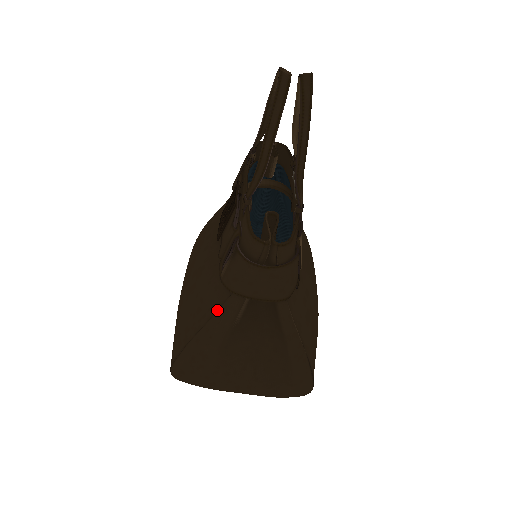
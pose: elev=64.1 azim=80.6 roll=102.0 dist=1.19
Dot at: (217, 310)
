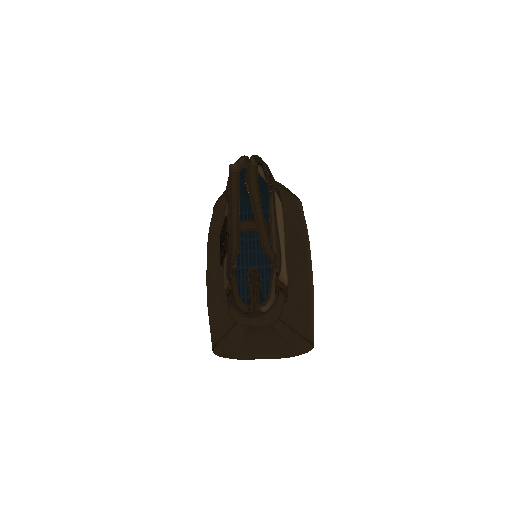
Dot at: (231, 329)
